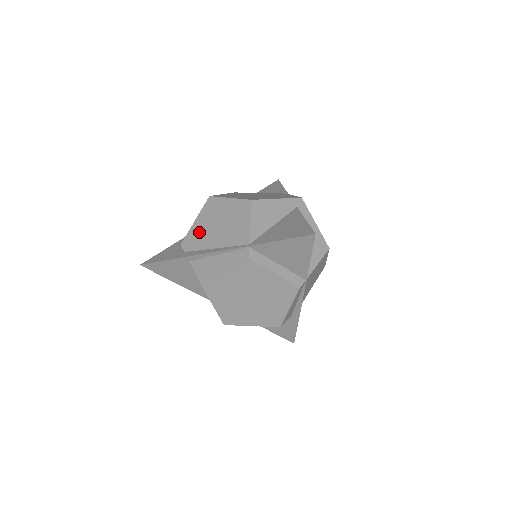
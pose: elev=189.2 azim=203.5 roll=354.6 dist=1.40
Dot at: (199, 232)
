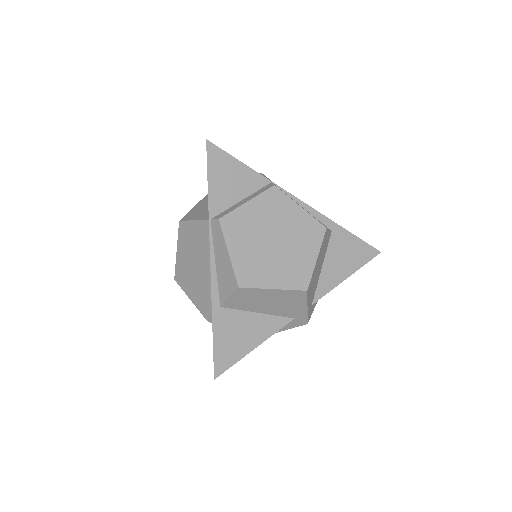
Dot at: (198, 292)
